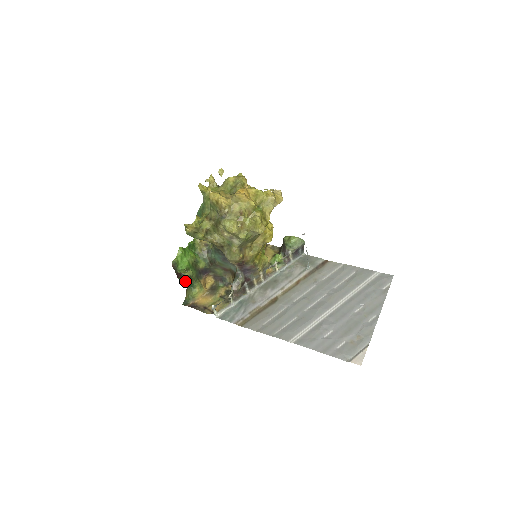
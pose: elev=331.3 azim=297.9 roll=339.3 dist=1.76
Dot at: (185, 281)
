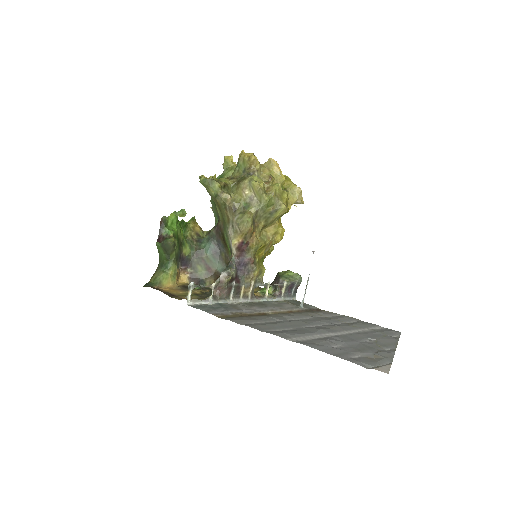
Dot at: (160, 258)
